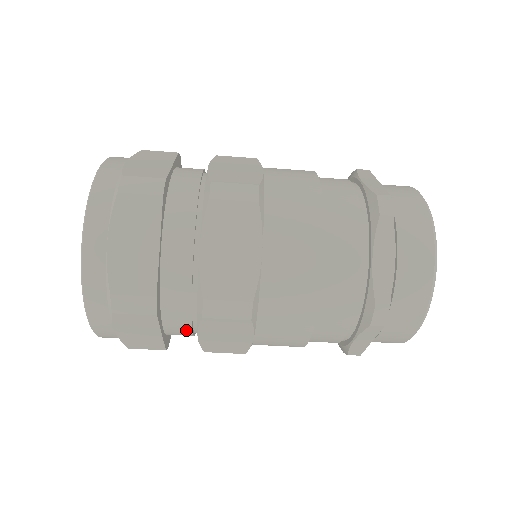
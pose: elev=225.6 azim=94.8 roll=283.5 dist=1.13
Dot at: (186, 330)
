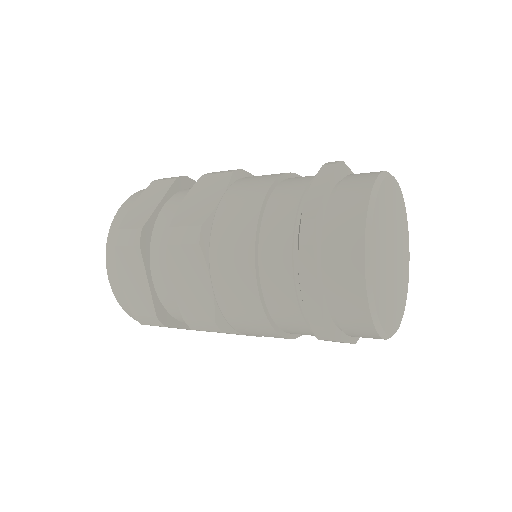
Dot at: occluded
